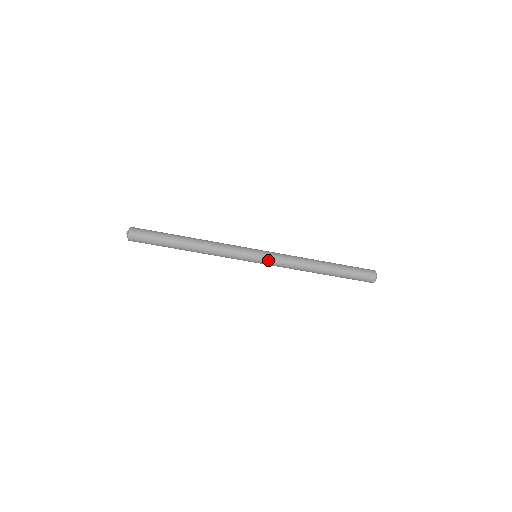
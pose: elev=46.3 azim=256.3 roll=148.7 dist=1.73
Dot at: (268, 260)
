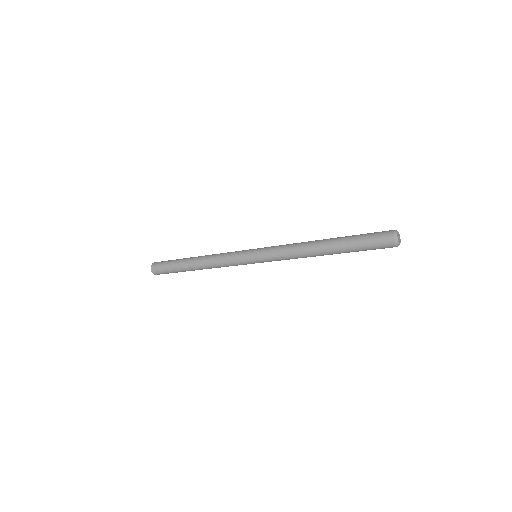
Dot at: (265, 259)
